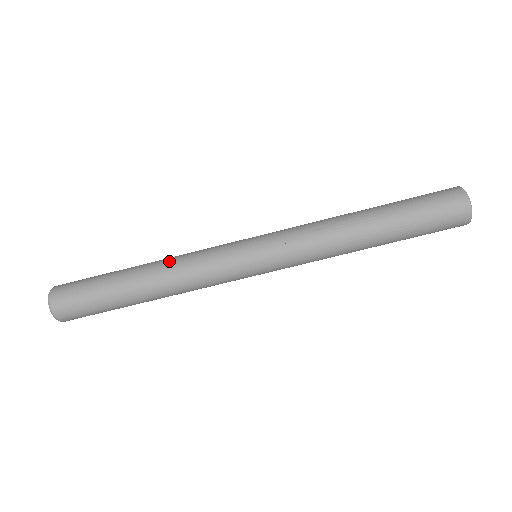
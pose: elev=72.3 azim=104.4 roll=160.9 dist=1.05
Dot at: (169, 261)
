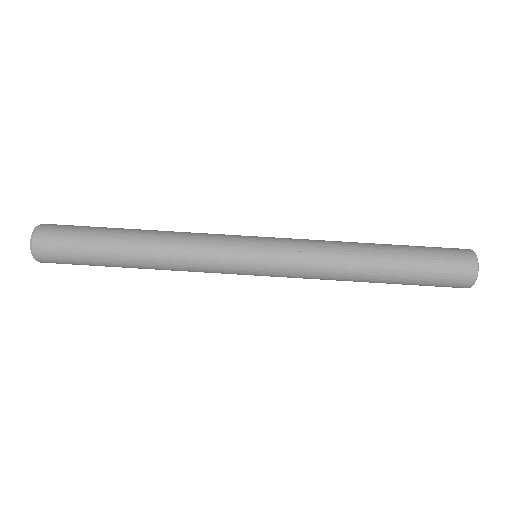
Dot at: (169, 233)
